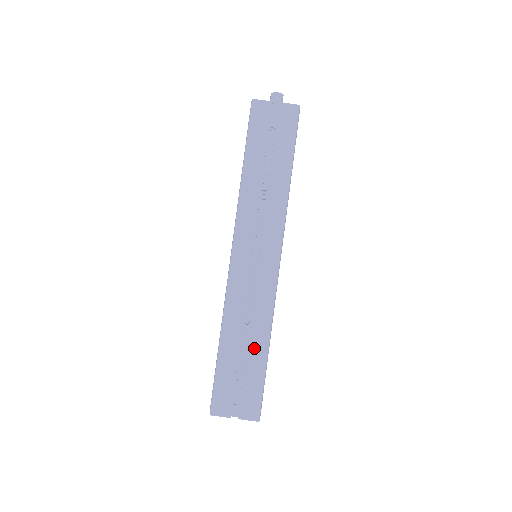
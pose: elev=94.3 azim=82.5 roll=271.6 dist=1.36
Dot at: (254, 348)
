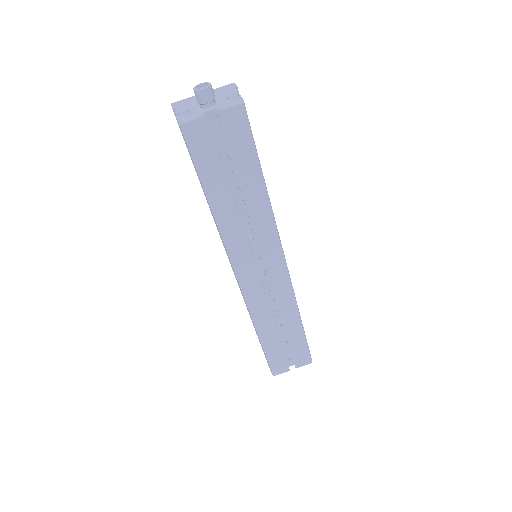
Dot at: (290, 329)
